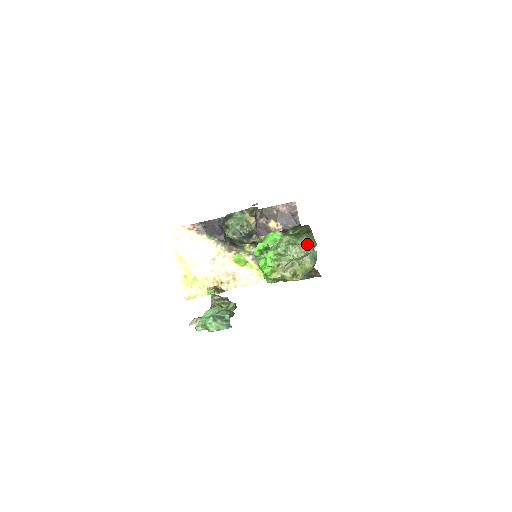
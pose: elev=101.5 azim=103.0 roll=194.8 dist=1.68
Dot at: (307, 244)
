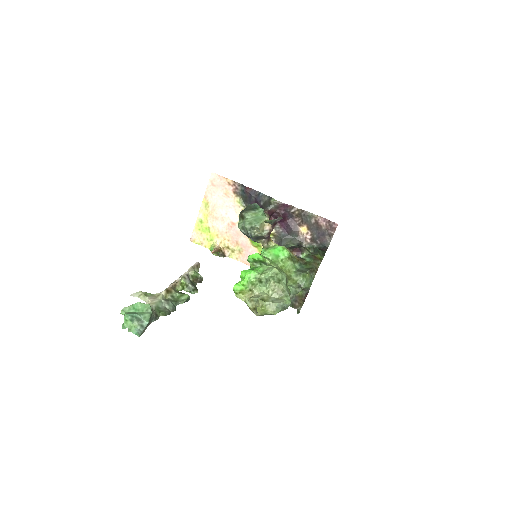
Dot at: (298, 283)
